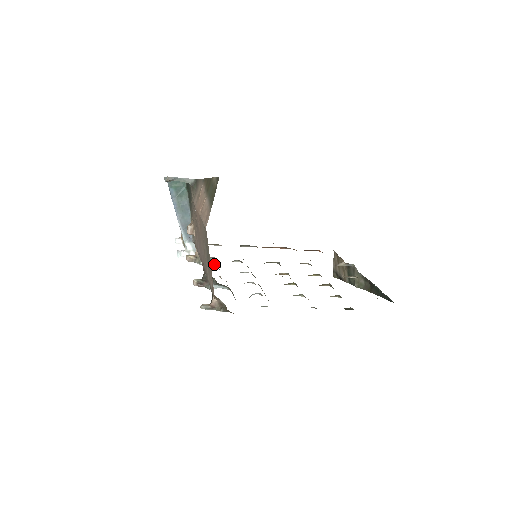
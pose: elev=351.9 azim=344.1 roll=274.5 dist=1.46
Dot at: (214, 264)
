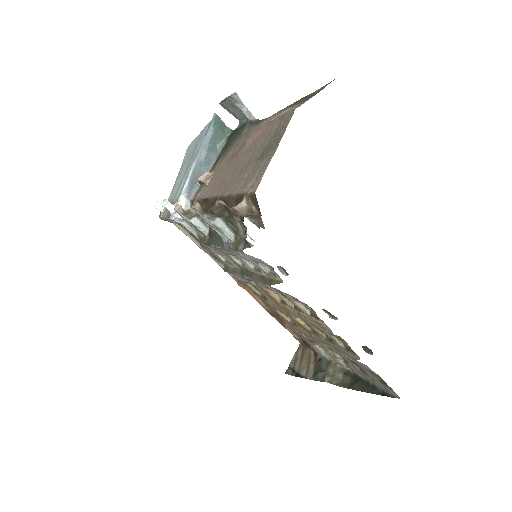
Dot at: occluded
